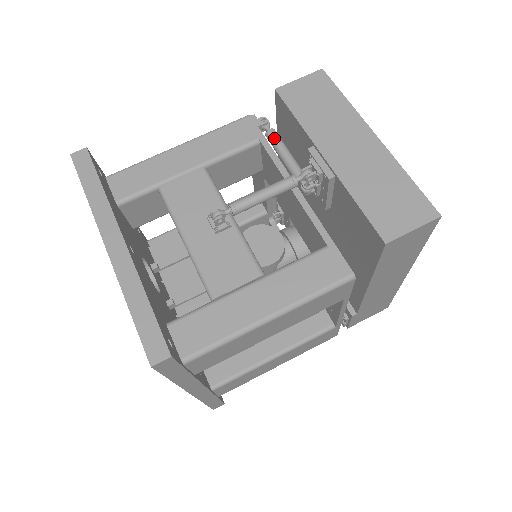
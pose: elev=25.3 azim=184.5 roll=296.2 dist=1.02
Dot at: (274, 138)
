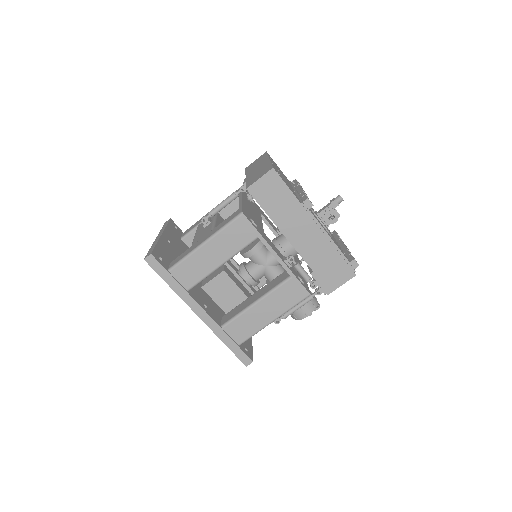
Dot at: occluded
